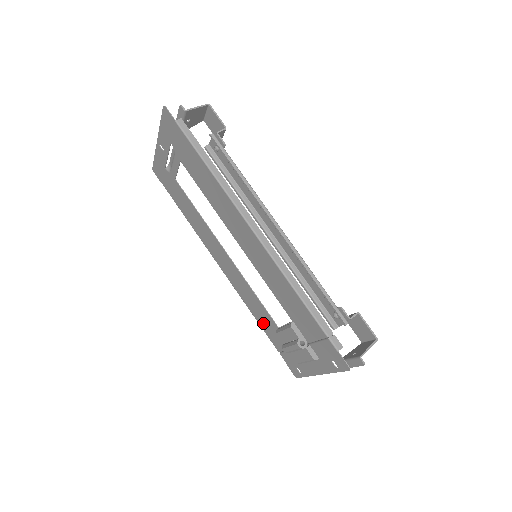
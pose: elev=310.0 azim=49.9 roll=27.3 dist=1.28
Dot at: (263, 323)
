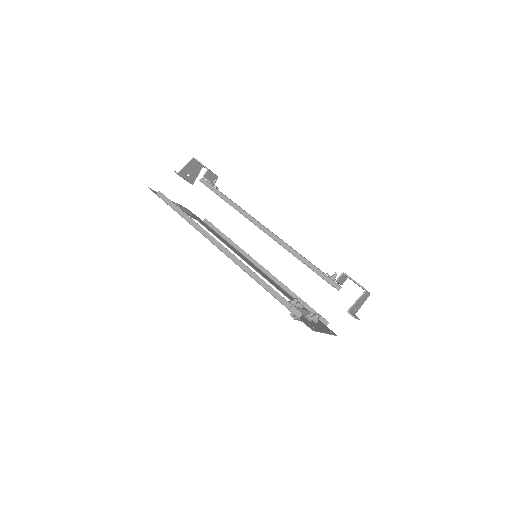
Dot at: occluded
